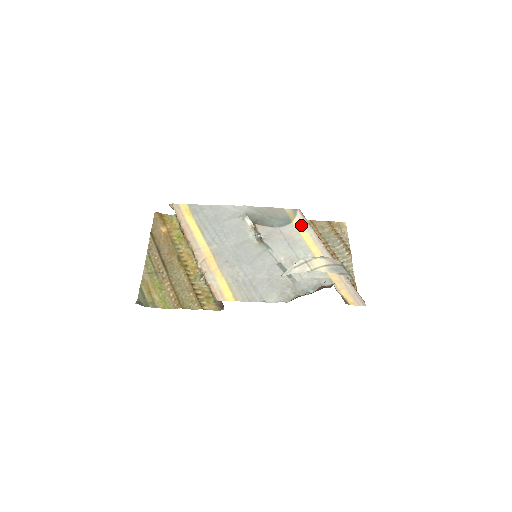
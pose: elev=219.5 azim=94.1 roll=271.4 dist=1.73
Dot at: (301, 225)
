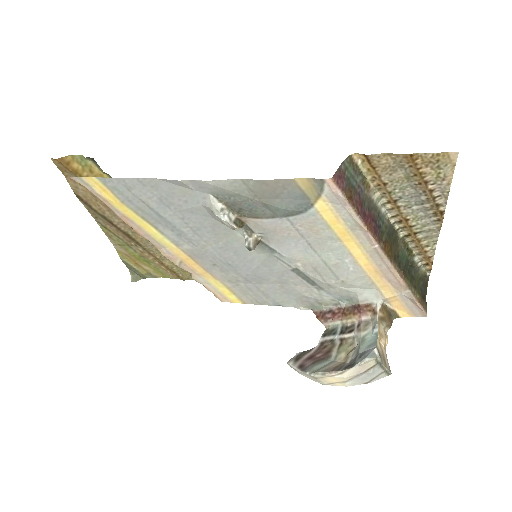
Dot at: (333, 213)
